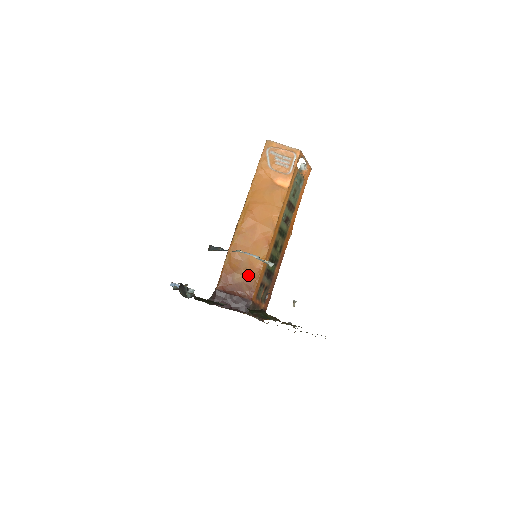
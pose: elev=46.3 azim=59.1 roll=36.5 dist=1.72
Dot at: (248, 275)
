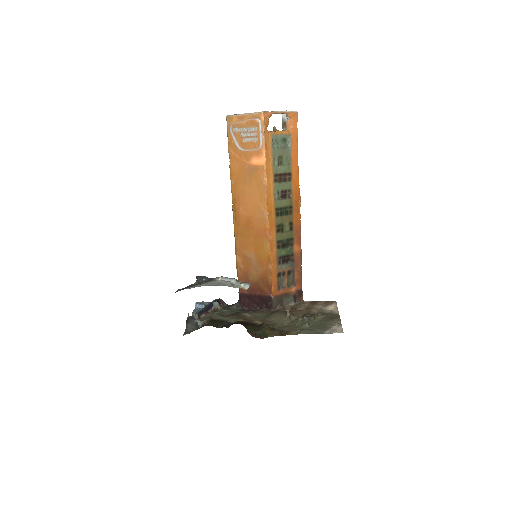
Dot at: (260, 272)
